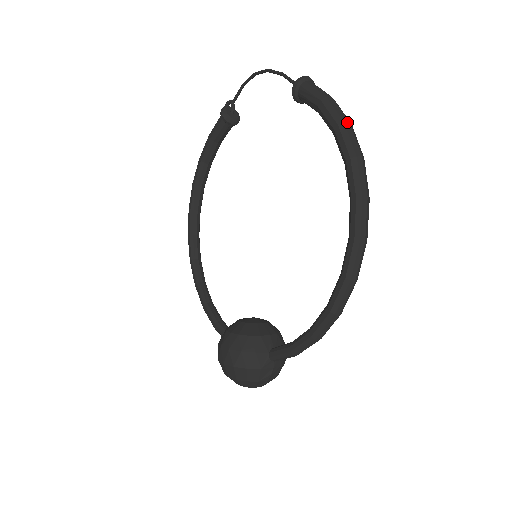
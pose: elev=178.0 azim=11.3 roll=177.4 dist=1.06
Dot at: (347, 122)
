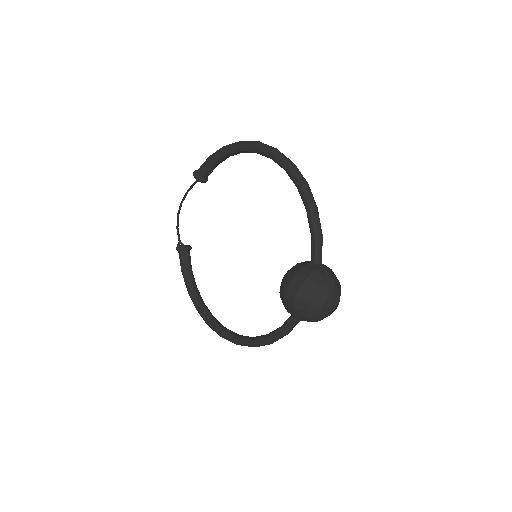
Dot at: (225, 146)
